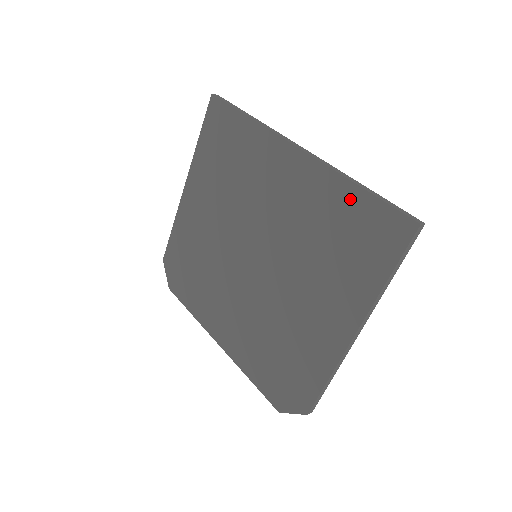
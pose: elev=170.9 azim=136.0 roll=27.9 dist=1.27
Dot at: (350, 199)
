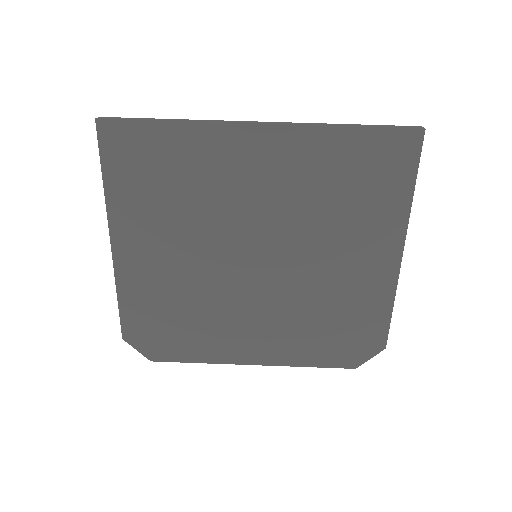
Dot at: (346, 143)
